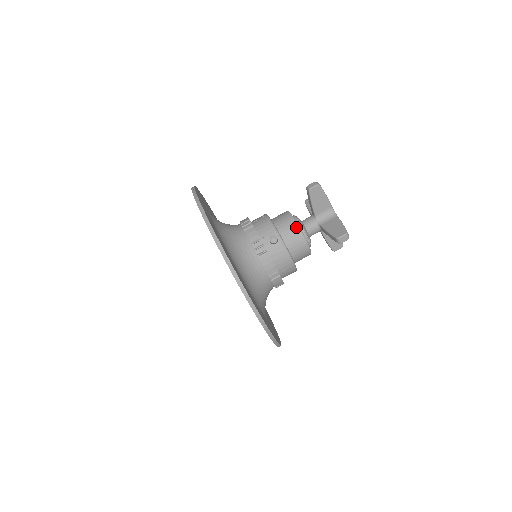
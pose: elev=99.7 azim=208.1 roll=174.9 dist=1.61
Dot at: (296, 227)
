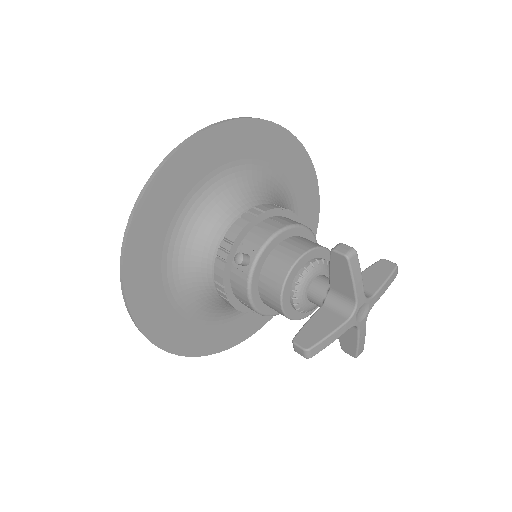
Dot at: (284, 274)
